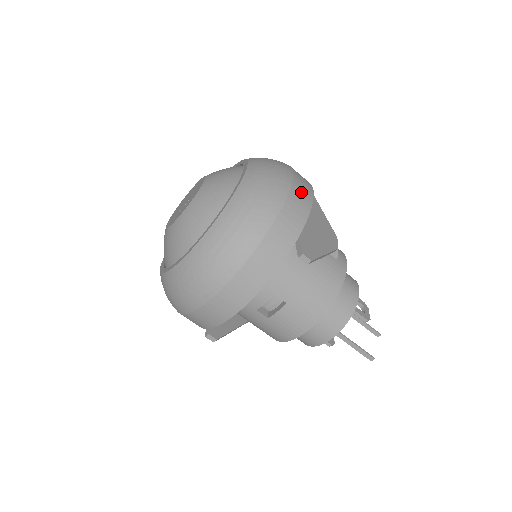
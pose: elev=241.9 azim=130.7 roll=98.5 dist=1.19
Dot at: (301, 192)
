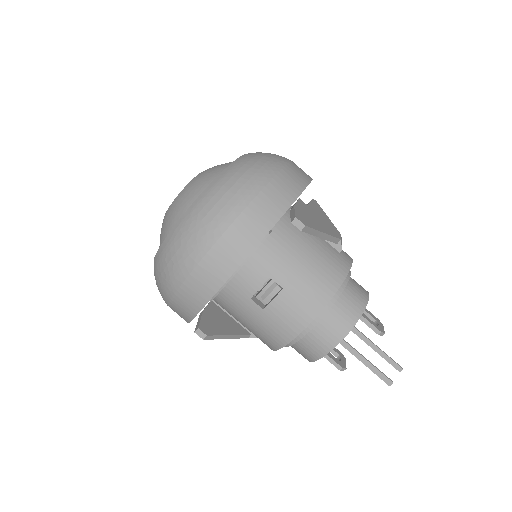
Dot at: (298, 172)
